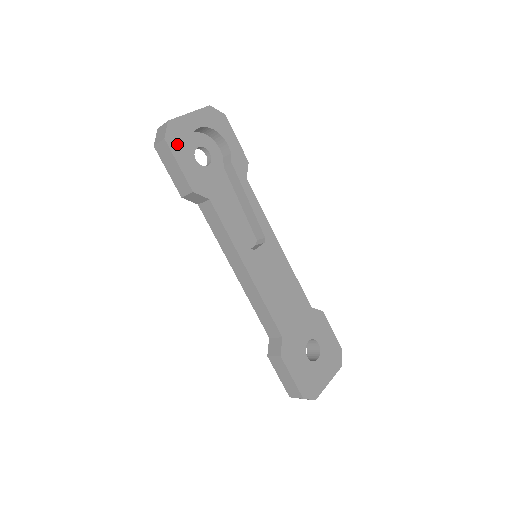
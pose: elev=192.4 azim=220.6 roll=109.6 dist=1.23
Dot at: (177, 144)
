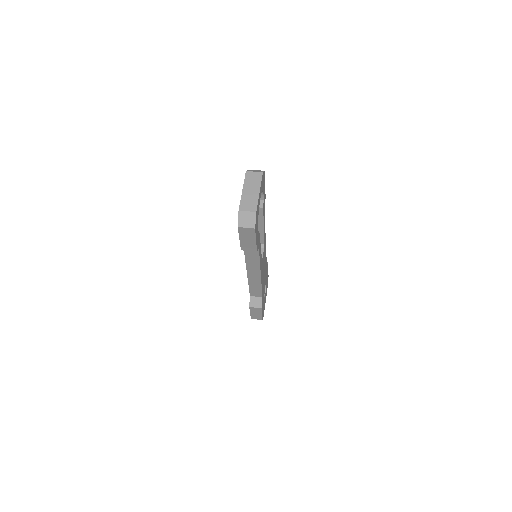
Dot at: occluded
